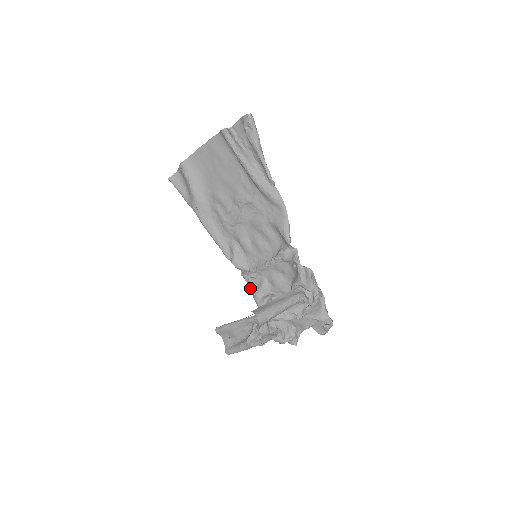
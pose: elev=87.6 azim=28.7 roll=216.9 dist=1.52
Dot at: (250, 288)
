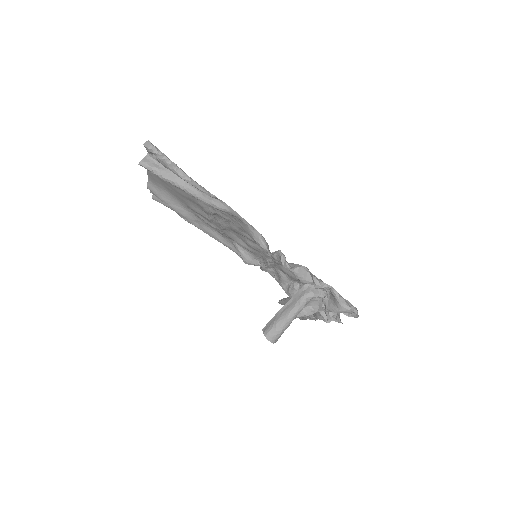
Dot at: occluded
